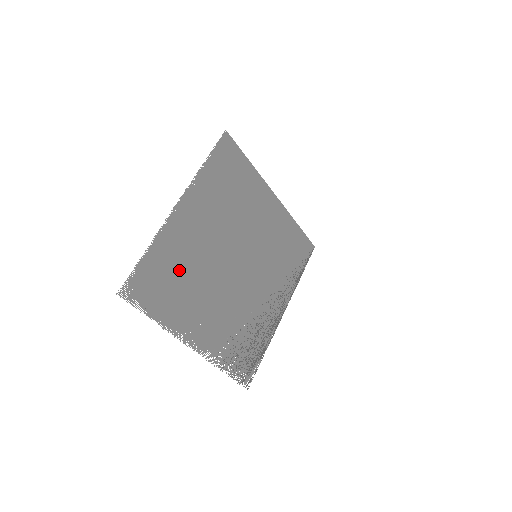
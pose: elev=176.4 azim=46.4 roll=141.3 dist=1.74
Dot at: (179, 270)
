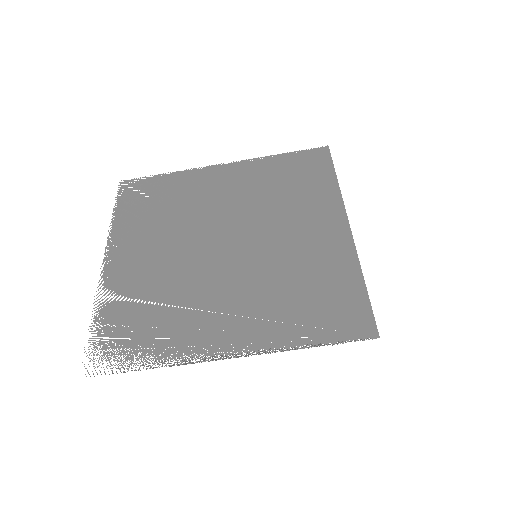
Dot at: (171, 202)
